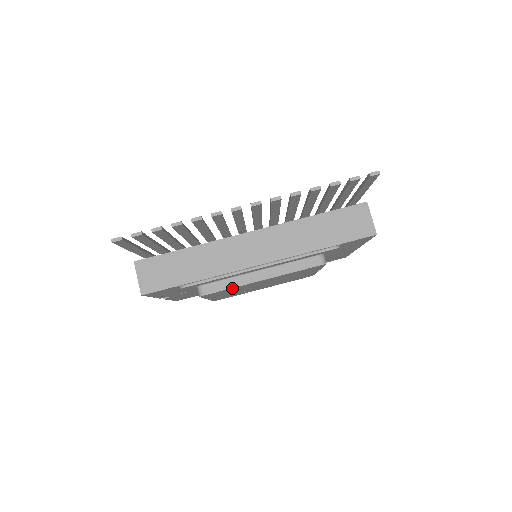
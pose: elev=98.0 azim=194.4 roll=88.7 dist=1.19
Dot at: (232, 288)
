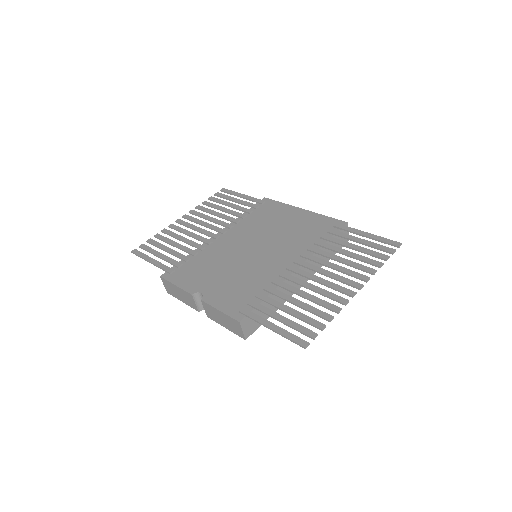
Dot at: occluded
